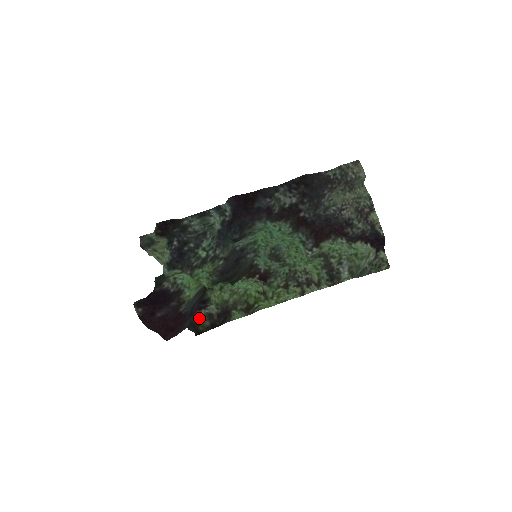
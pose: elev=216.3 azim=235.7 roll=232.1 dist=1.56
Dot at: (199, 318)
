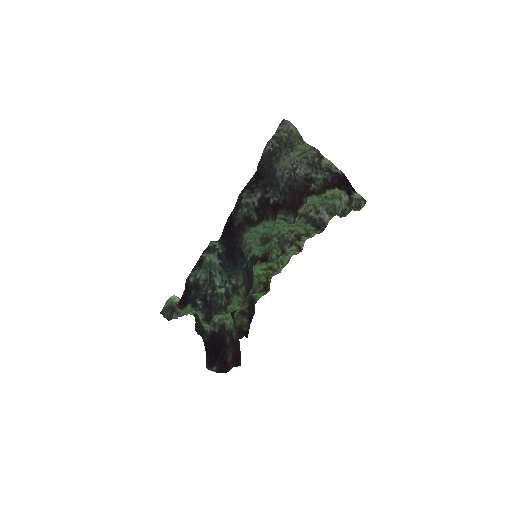
Dot at: (237, 322)
